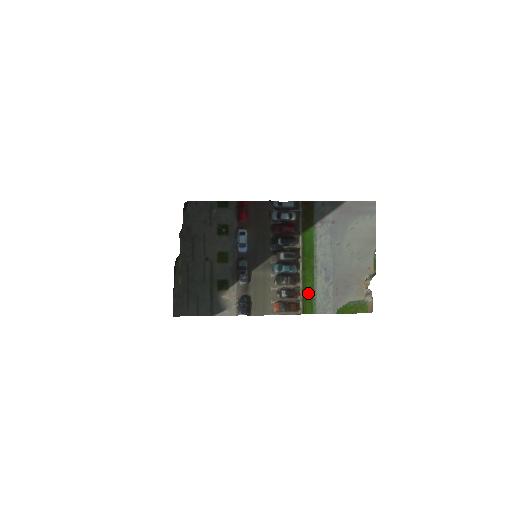
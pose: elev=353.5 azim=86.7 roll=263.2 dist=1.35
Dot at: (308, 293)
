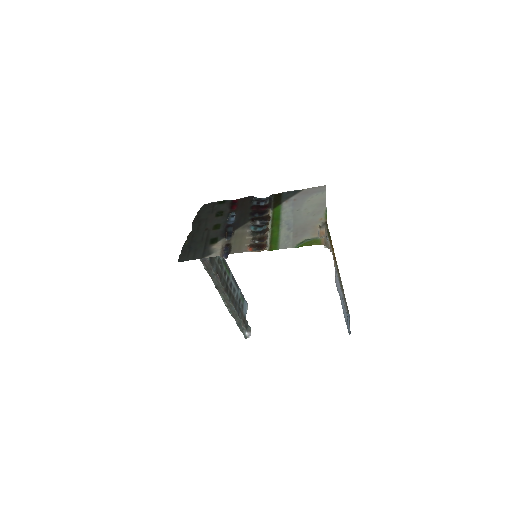
Dot at: (274, 239)
